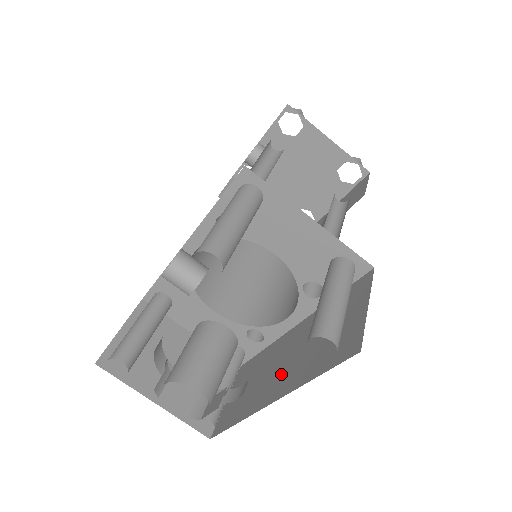
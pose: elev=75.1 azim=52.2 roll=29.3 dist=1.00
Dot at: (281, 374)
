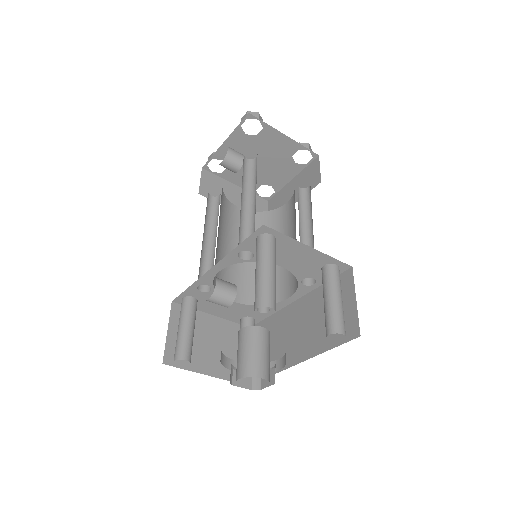
Dot at: (297, 342)
